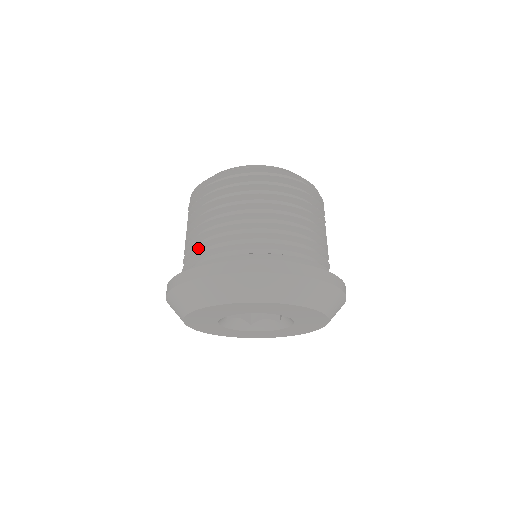
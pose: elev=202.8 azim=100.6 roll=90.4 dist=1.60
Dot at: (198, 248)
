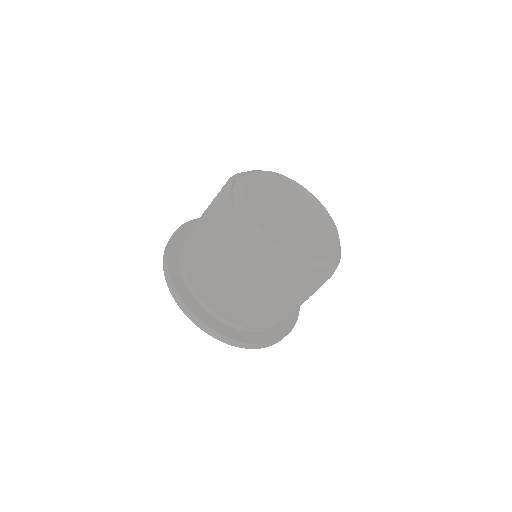
Dot at: (255, 314)
